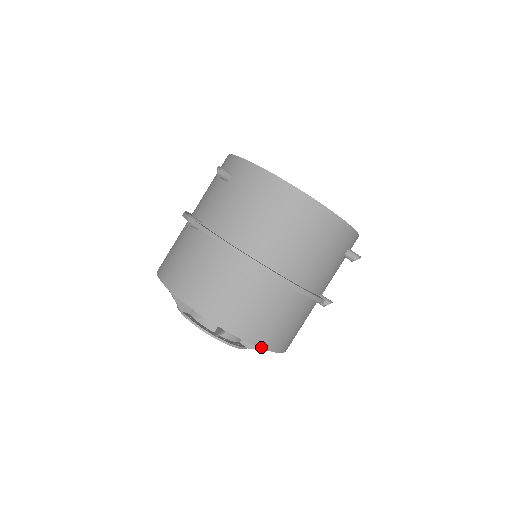
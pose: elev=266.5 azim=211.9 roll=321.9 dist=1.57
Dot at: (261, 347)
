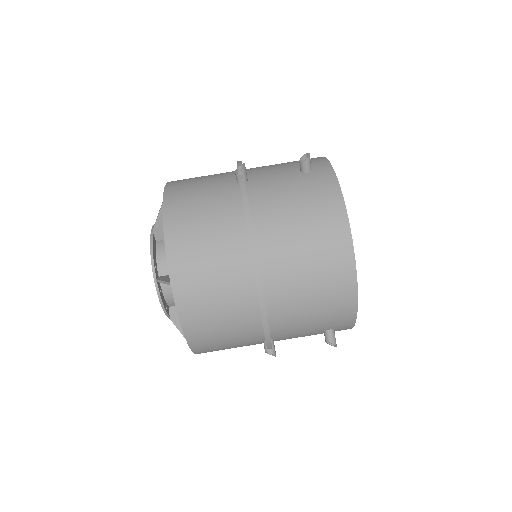
Dot at: (183, 328)
